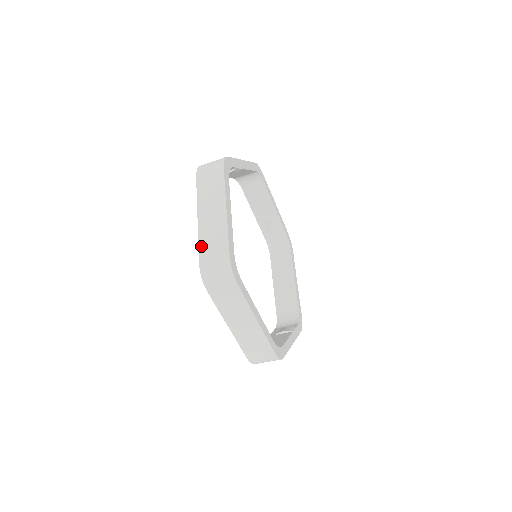
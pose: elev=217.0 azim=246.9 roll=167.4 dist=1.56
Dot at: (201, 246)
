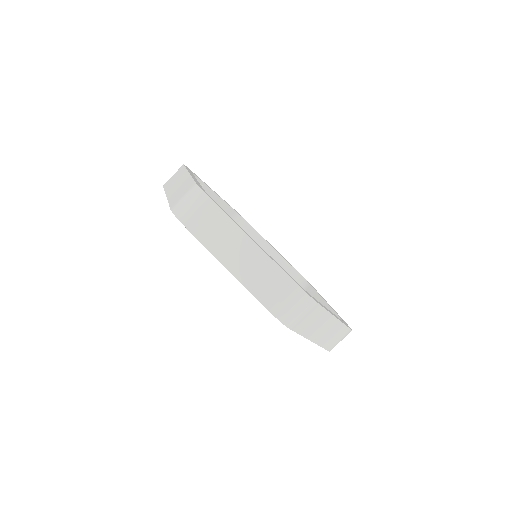
Dot at: (171, 202)
